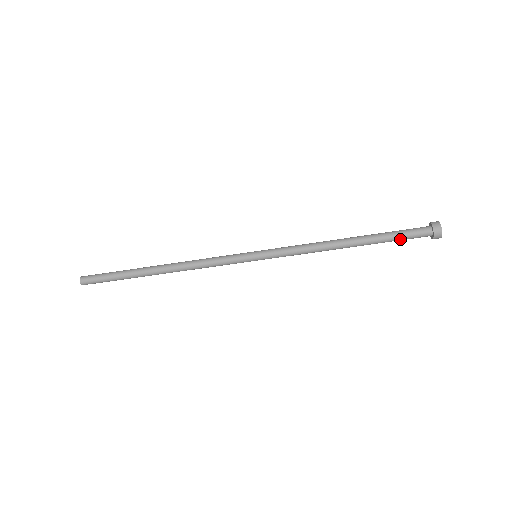
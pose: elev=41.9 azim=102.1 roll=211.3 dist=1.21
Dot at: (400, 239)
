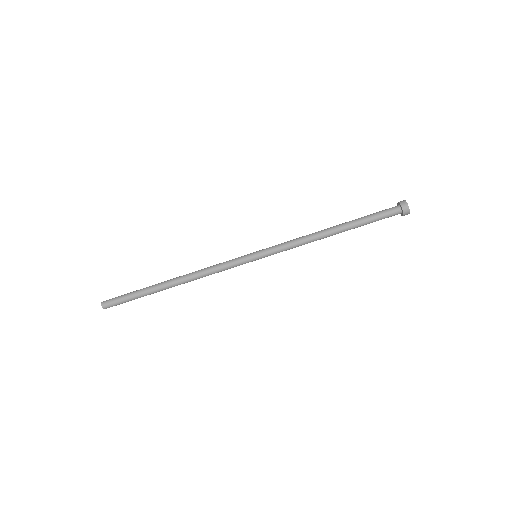
Dot at: (375, 216)
